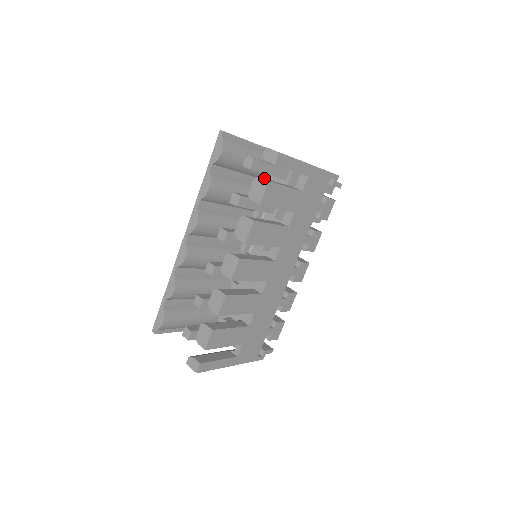
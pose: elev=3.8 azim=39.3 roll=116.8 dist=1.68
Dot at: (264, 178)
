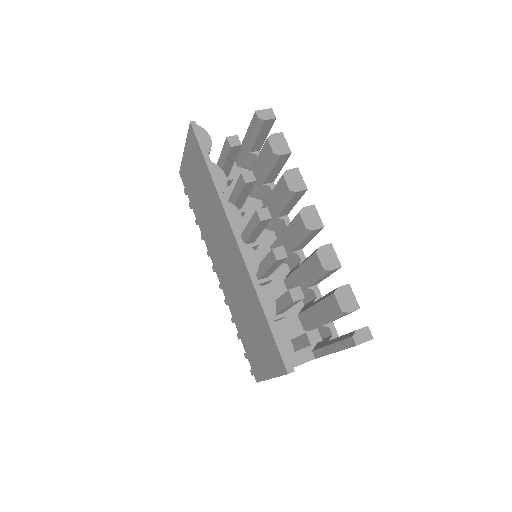
Dot at: occluded
